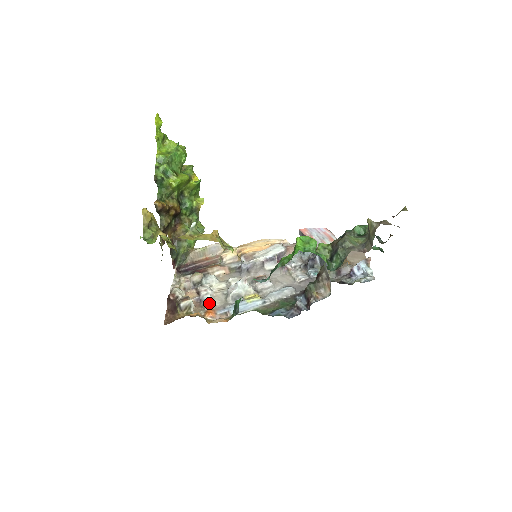
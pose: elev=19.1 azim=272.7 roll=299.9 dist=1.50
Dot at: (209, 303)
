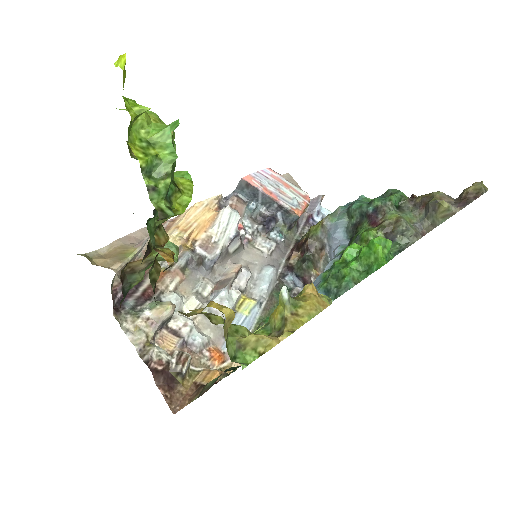
Dot at: (205, 343)
